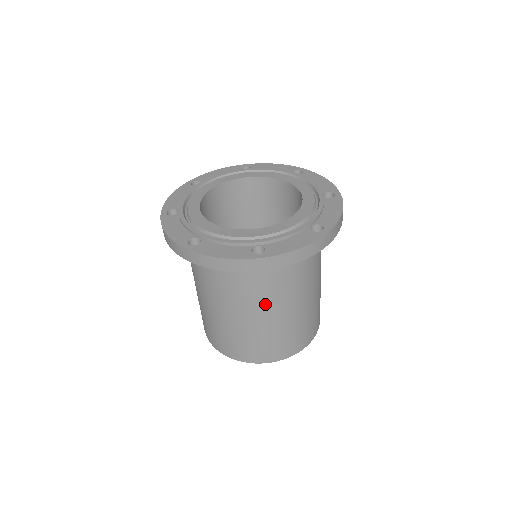
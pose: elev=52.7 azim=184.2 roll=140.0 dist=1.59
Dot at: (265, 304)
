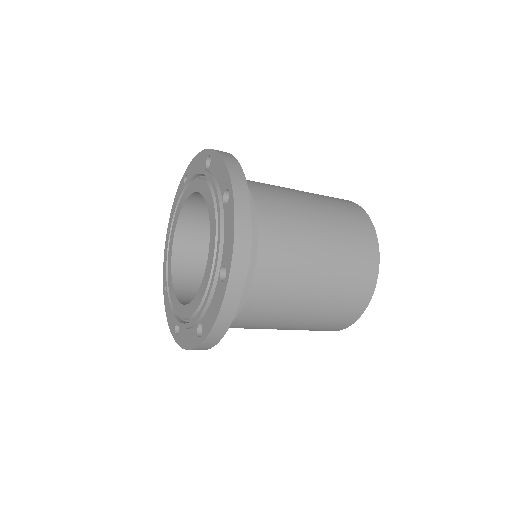
Dot at: (298, 275)
